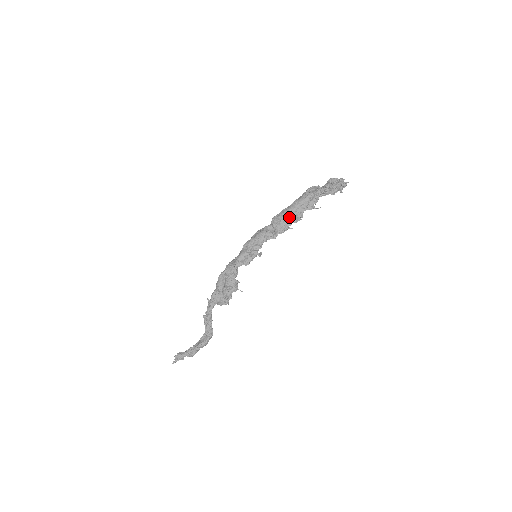
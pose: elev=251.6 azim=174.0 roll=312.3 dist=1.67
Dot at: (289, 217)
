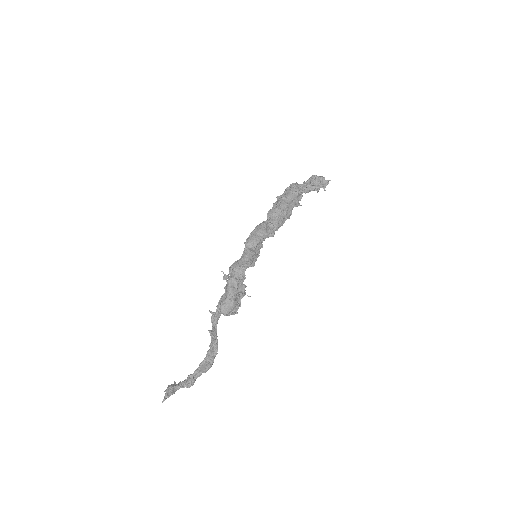
Dot at: (285, 213)
